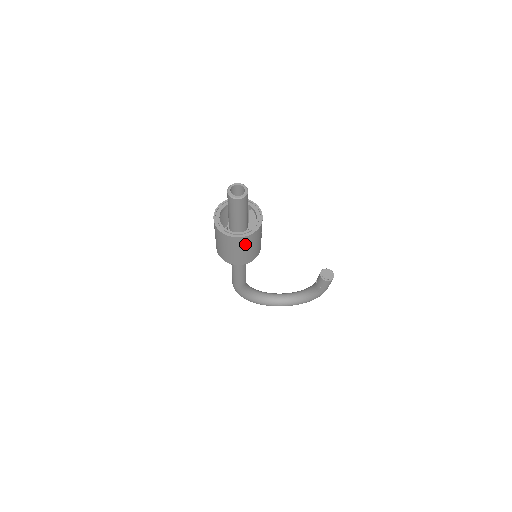
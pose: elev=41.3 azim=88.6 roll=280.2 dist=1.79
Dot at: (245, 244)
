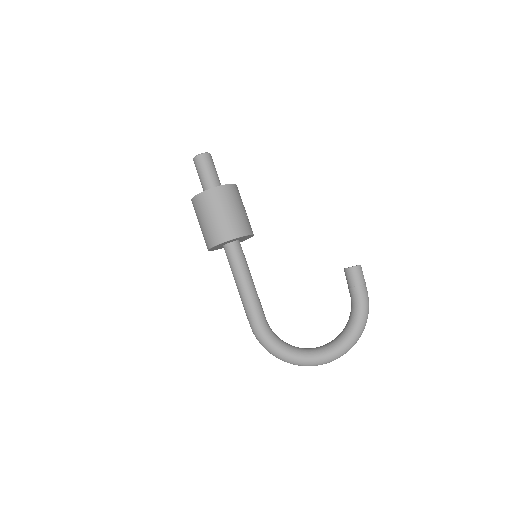
Dot at: (223, 200)
